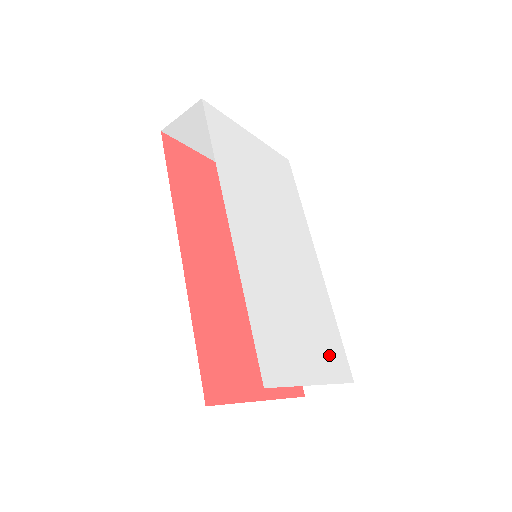
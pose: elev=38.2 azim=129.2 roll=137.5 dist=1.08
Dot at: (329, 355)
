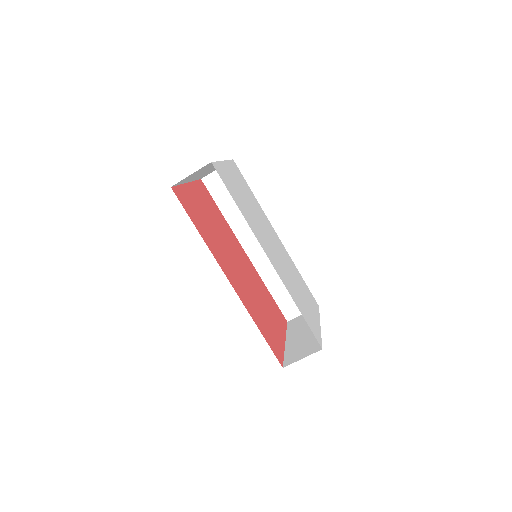
Dot at: (311, 300)
